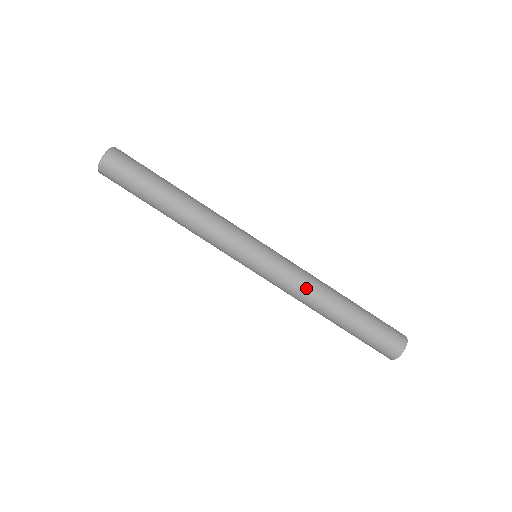
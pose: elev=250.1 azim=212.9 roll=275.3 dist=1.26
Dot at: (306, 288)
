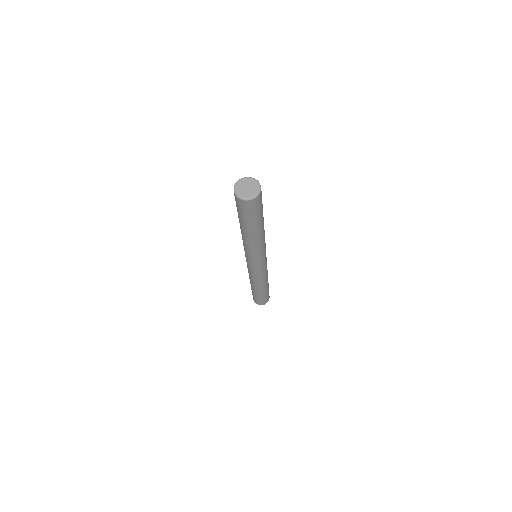
Dot at: (261, 280)
